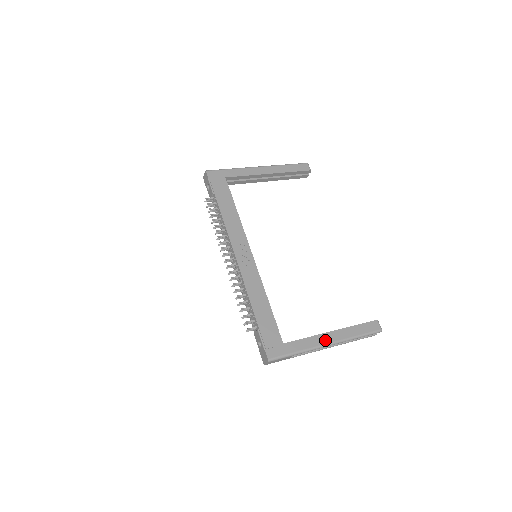
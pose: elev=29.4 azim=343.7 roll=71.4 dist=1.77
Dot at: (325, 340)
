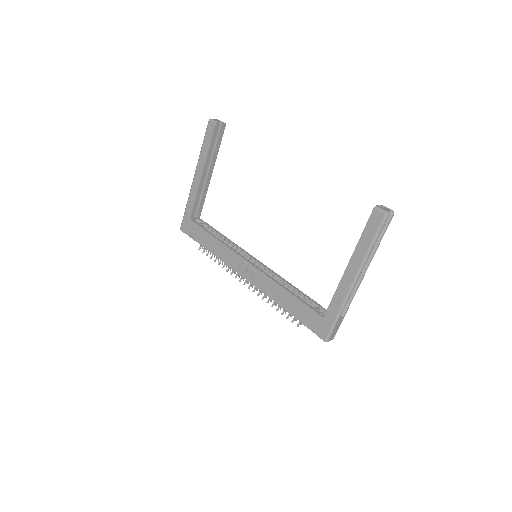
Dot at: (348, 282)
